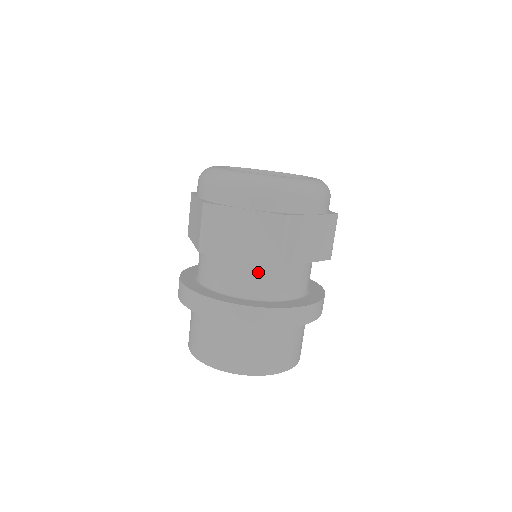
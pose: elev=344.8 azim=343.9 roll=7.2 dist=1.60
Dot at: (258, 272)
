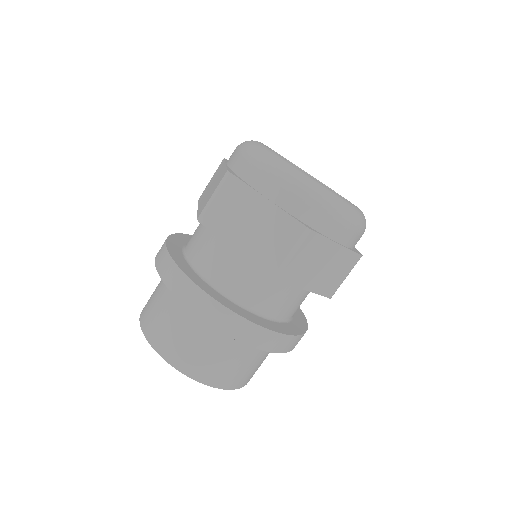
Dot at: (202, 231)
